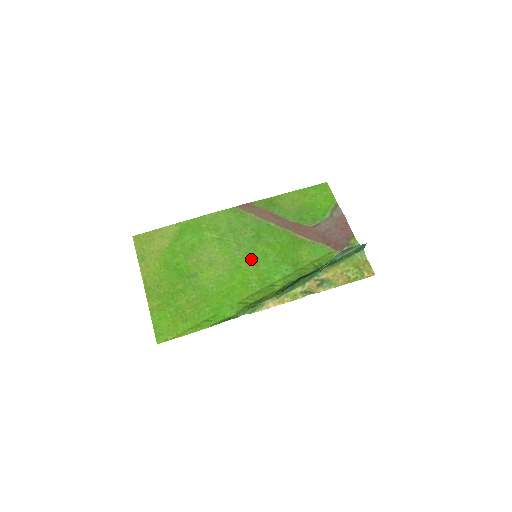
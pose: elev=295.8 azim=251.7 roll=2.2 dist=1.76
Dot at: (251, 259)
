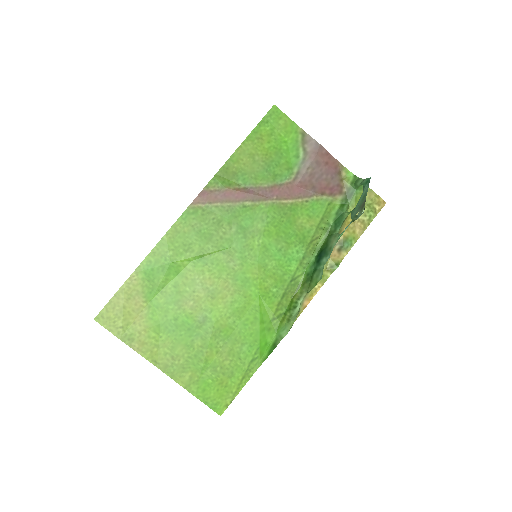
Dot at: (253, 263)
